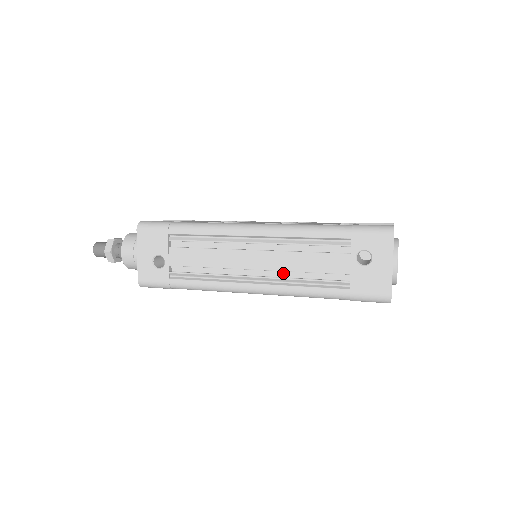
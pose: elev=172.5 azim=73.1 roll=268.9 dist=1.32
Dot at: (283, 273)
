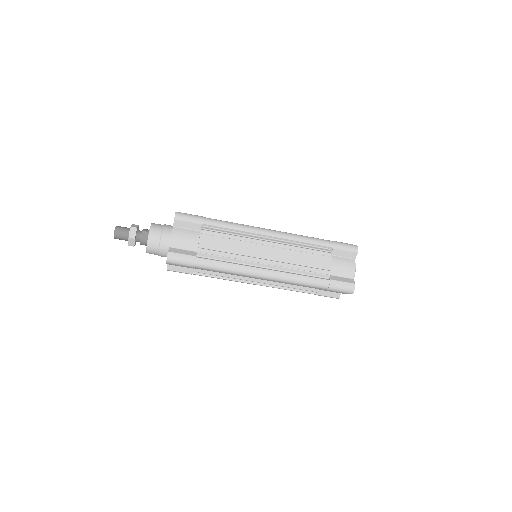
Dot at: occluded
